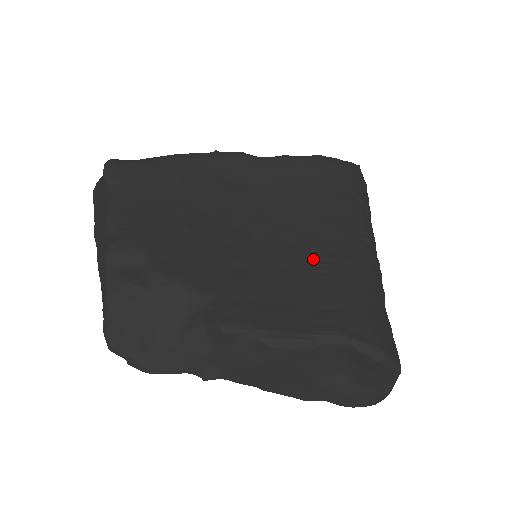
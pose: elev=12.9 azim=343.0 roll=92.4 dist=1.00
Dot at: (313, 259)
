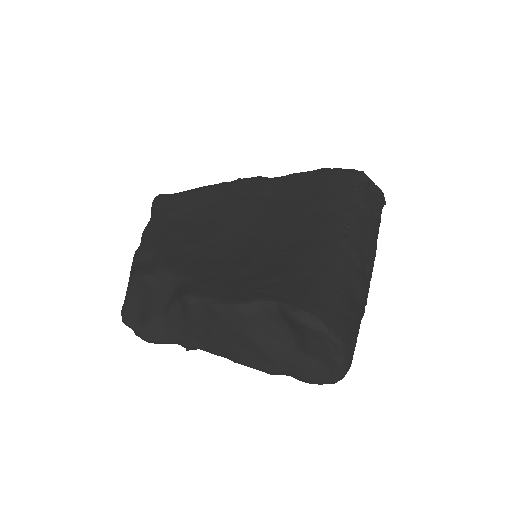
Dot at: (284, 248)
